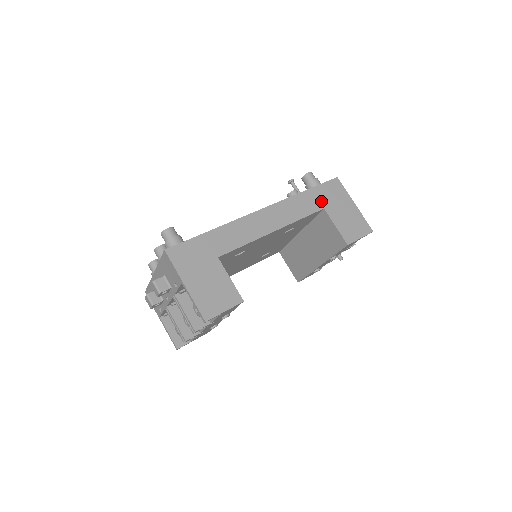
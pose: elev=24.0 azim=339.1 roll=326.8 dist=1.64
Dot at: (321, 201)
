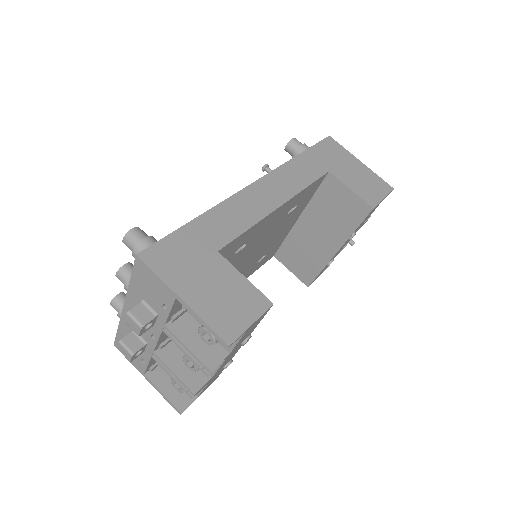
Dot at: (322, 163)
